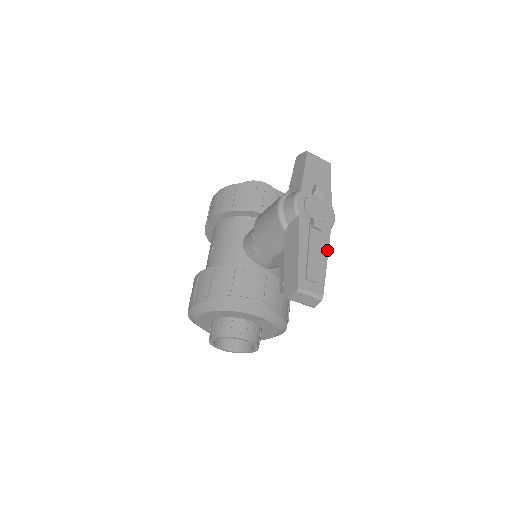
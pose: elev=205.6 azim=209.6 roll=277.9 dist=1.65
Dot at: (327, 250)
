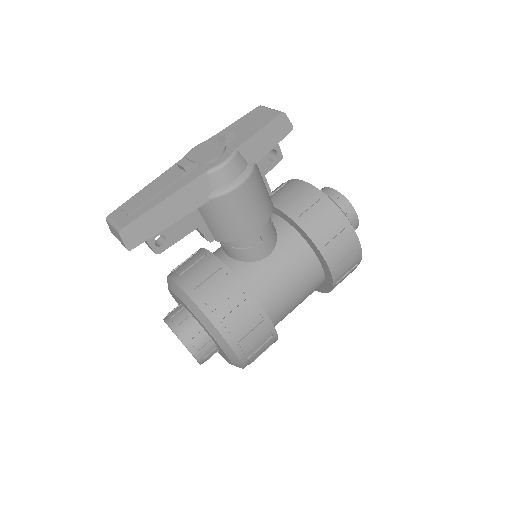
Dot at: (177, 190)
